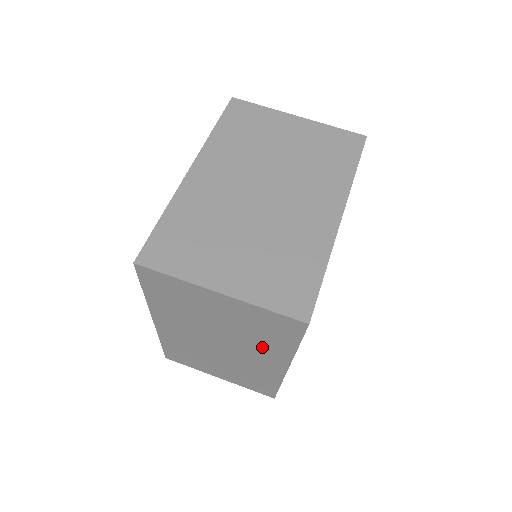
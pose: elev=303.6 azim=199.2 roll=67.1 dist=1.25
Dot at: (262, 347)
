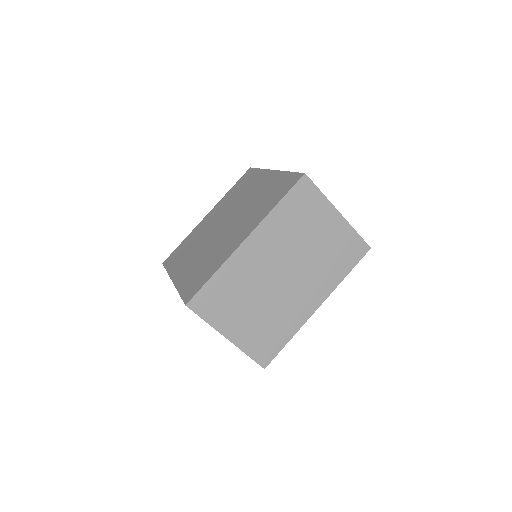
Dot at: occluded
